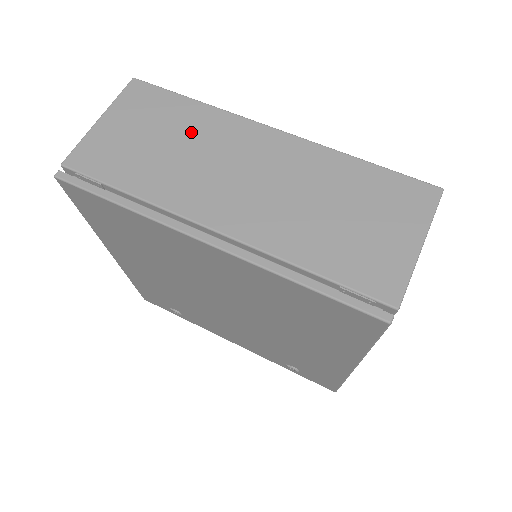
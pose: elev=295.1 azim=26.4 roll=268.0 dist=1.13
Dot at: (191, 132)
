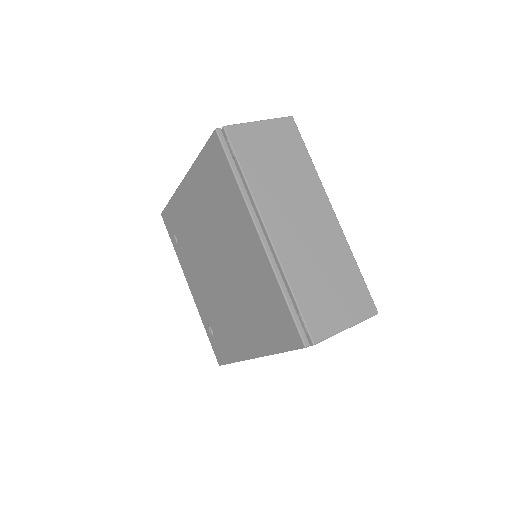
Dot at: (296, 174)
